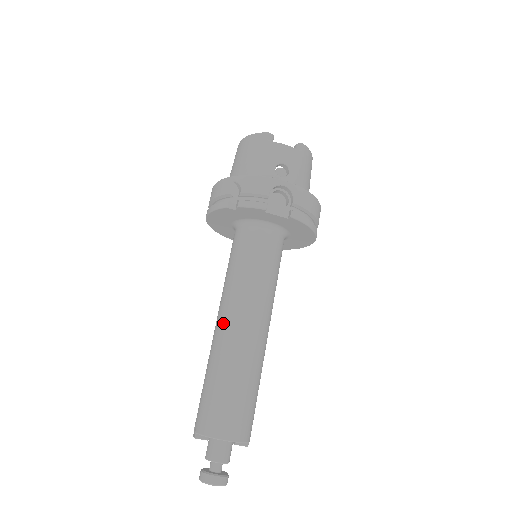
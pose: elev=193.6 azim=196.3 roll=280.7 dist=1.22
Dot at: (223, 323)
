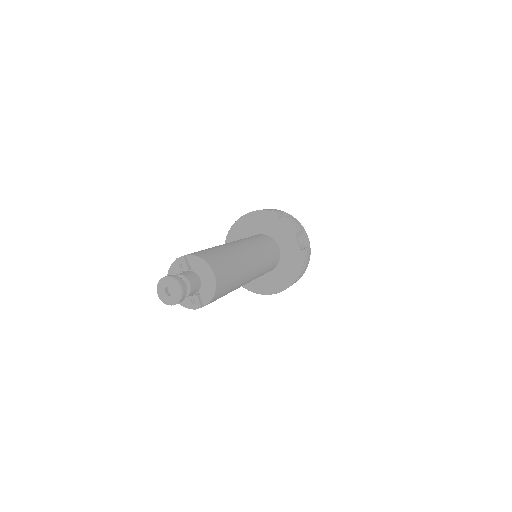
Dot at: (237, 243)
